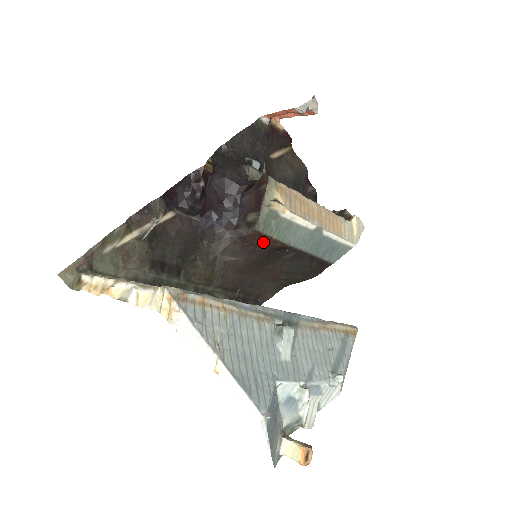
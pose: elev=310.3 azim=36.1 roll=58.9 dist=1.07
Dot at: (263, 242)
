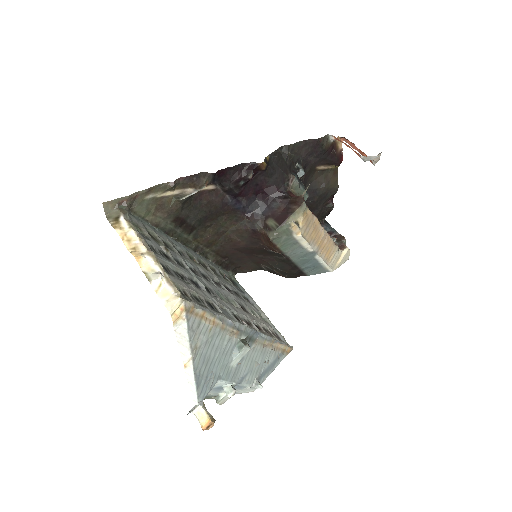
Dot at: (268, 243)
